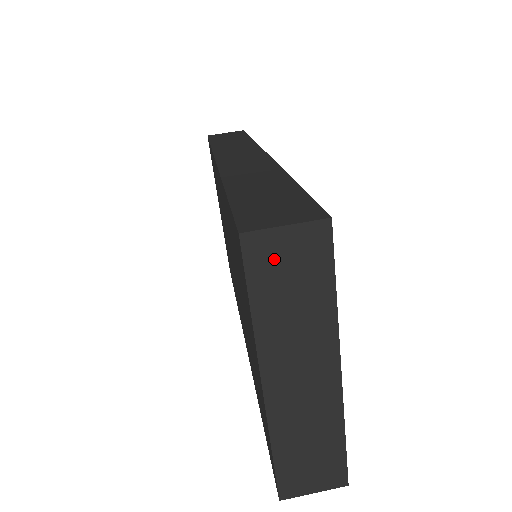
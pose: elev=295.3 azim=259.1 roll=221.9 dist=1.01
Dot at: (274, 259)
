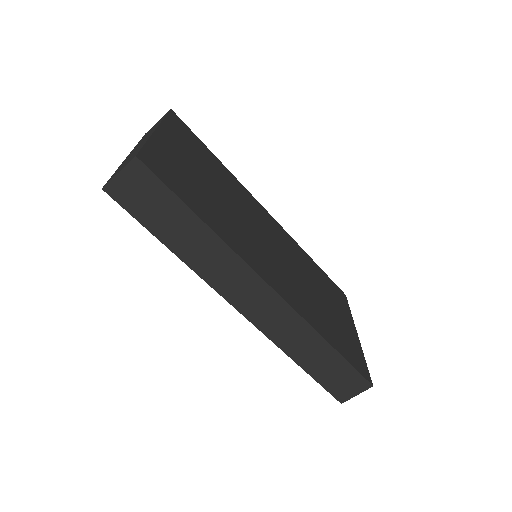
Dot at: occluded
